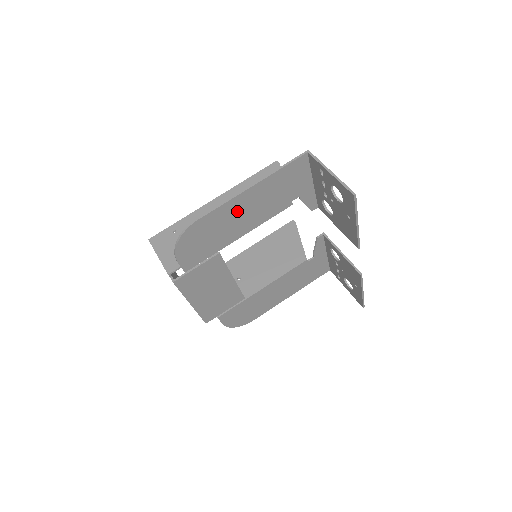
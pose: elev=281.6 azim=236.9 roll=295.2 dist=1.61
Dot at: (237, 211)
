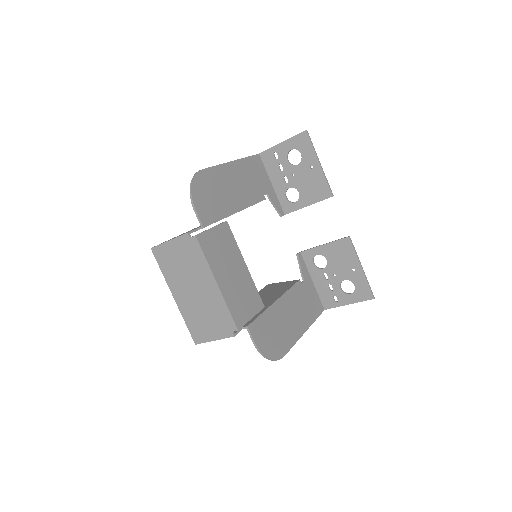
Dot at: (229, 180)
